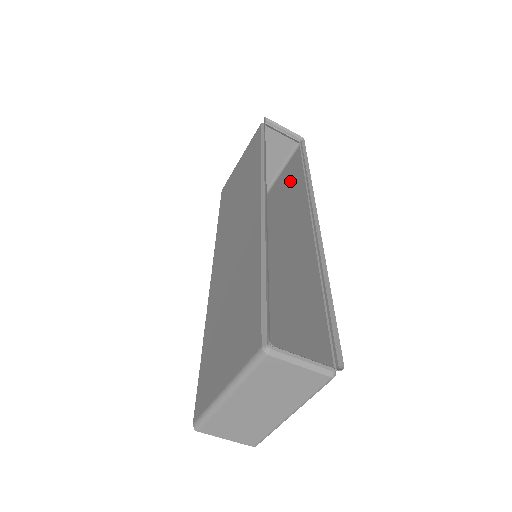
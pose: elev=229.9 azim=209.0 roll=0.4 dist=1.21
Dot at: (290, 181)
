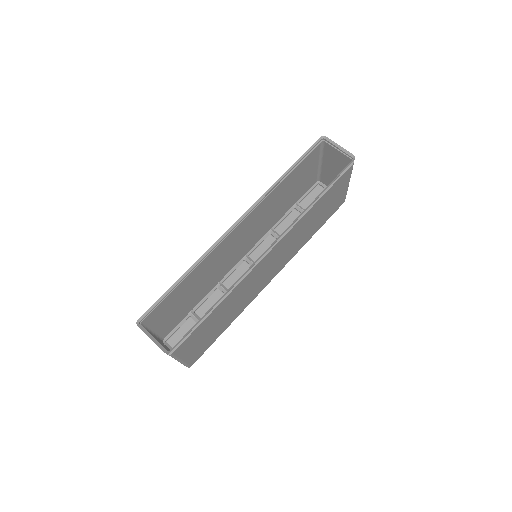
Dot at: (329, 197)
